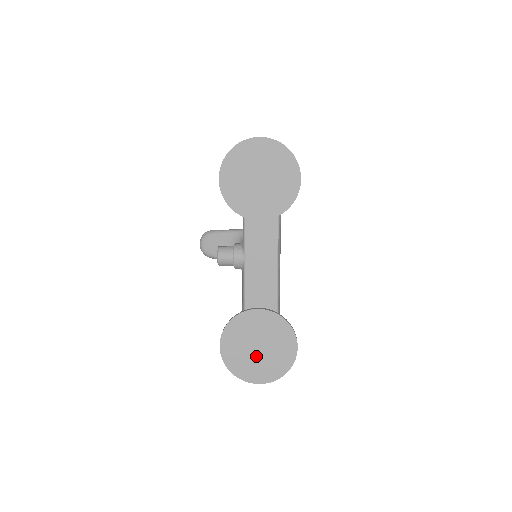
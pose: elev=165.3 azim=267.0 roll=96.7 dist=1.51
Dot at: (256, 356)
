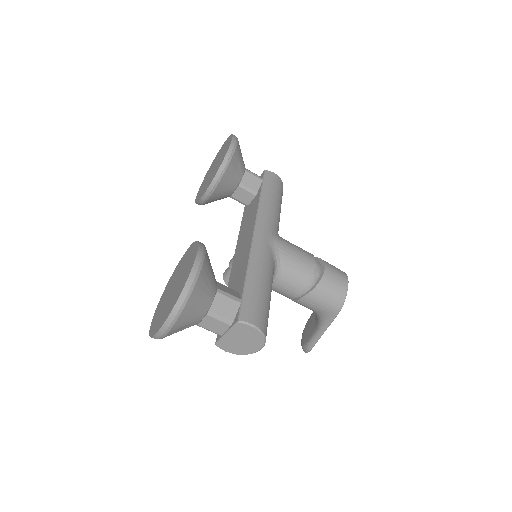
Dot at: (169, 299)
